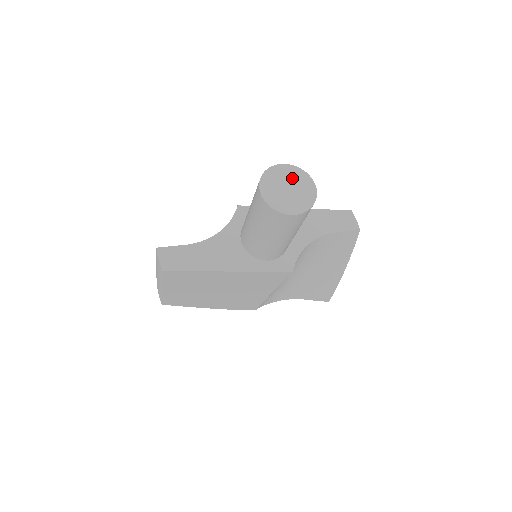
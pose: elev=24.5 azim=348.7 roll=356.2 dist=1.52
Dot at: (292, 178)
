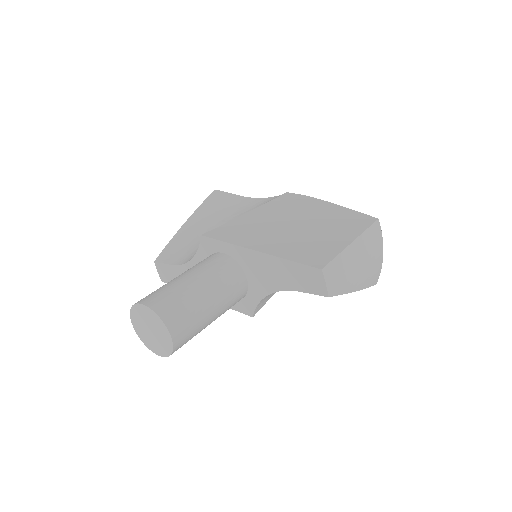
Dot at: (152, 322)
